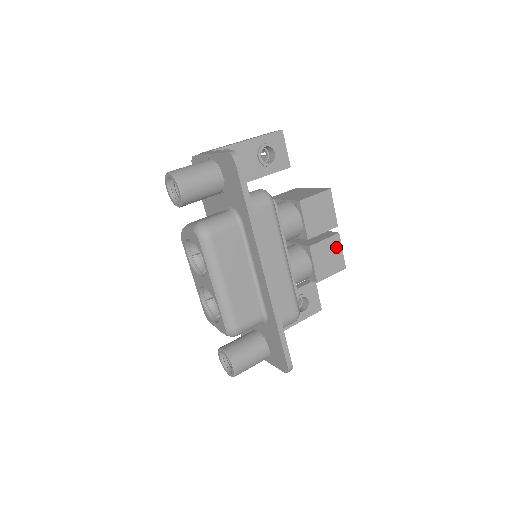
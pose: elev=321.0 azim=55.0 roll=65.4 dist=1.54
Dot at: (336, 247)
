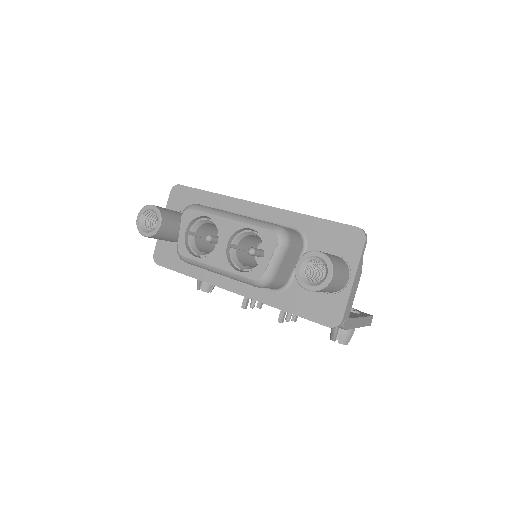
Dot at: occluded
